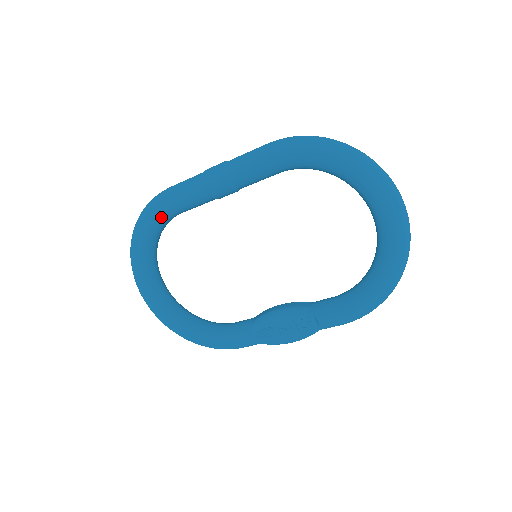
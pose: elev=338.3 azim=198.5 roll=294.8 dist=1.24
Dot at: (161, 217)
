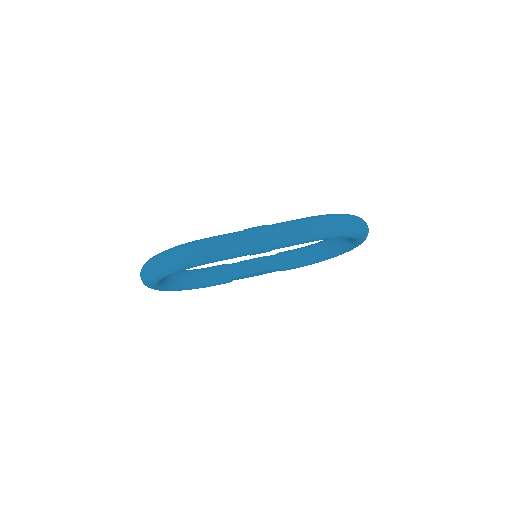
Dot at: (196, 266)
